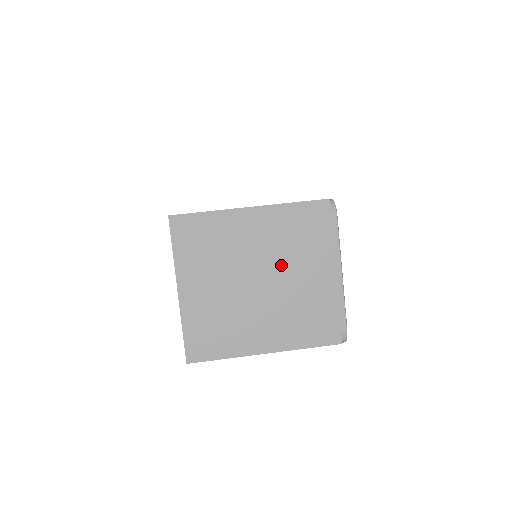
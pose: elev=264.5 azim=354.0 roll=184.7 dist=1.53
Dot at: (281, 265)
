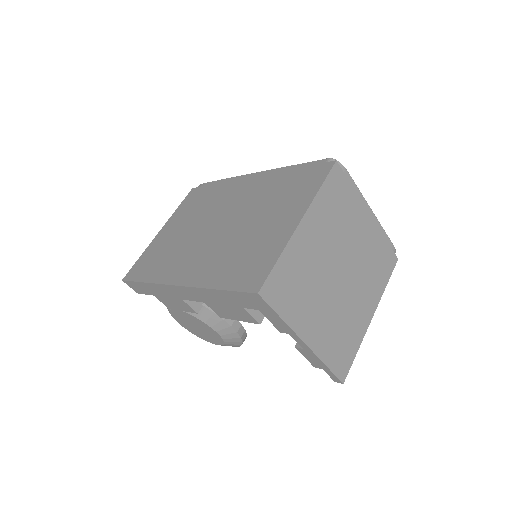
Dot at: (343, 245)
